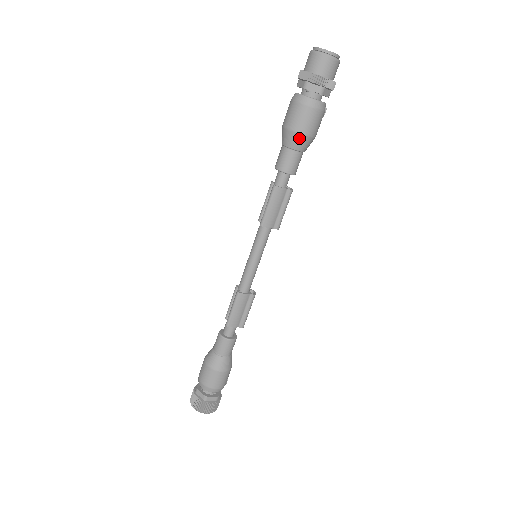
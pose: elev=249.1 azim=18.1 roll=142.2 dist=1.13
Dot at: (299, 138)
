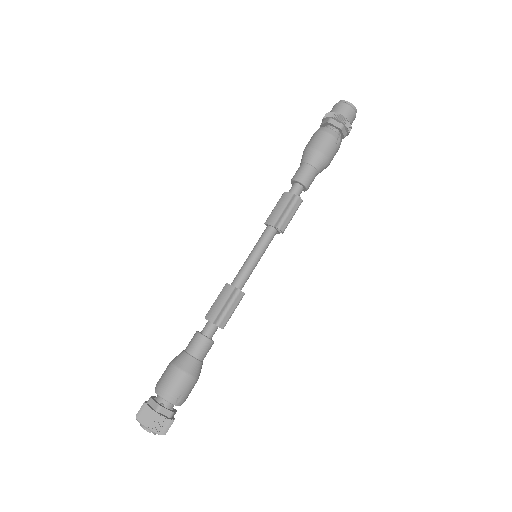
Dot at: (306, 152)
